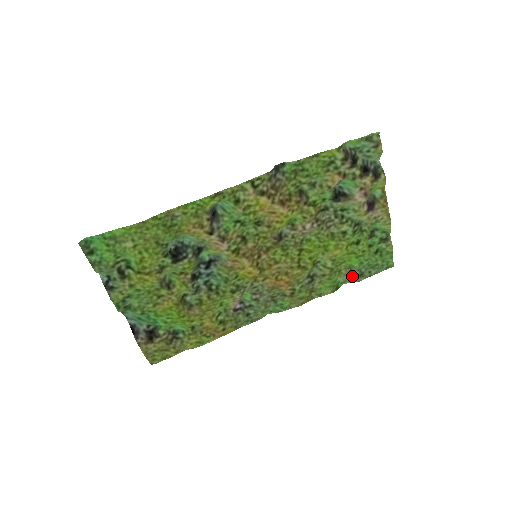
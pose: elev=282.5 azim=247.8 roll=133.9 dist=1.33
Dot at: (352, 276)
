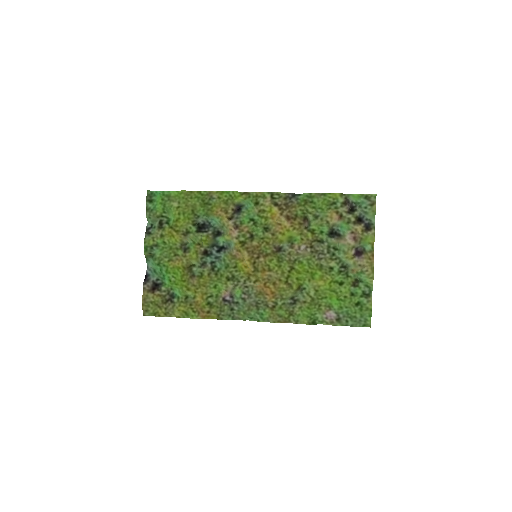
Dot at: (330, 317)
